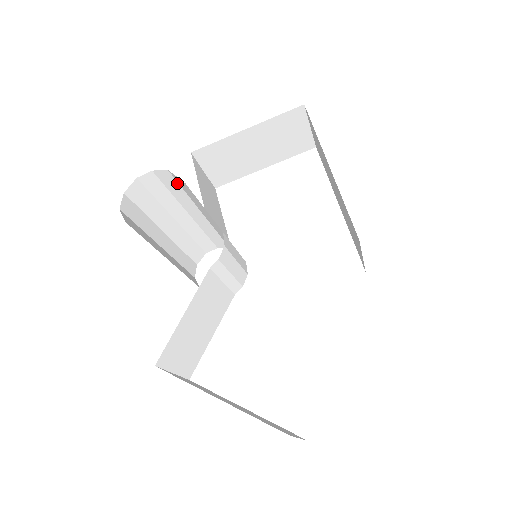
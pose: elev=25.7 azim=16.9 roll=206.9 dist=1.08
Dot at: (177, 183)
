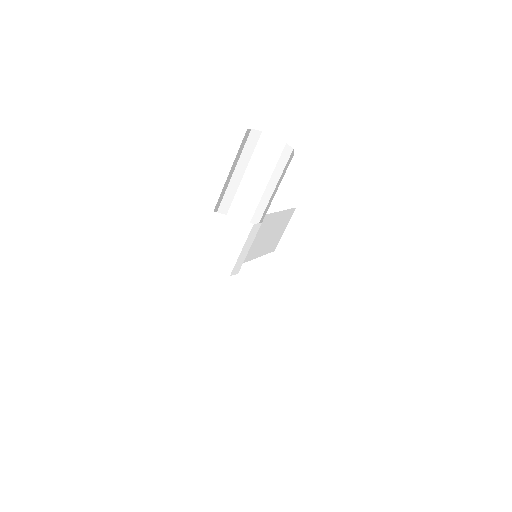
Dot at: (285, 165)
